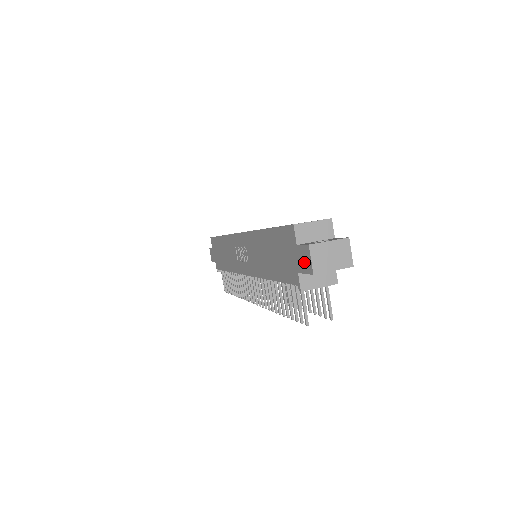
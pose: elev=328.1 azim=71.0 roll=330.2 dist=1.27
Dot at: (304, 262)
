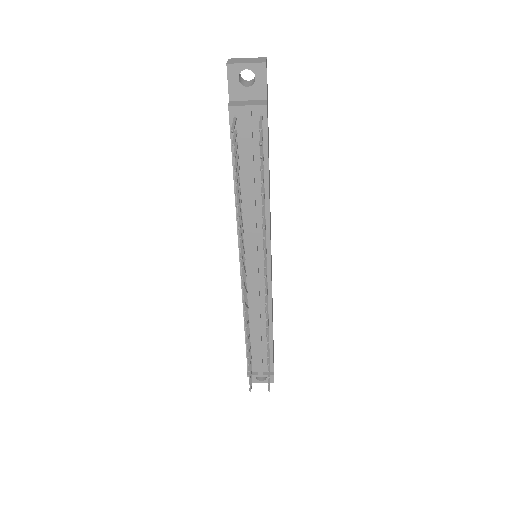
Dot at: occluded
